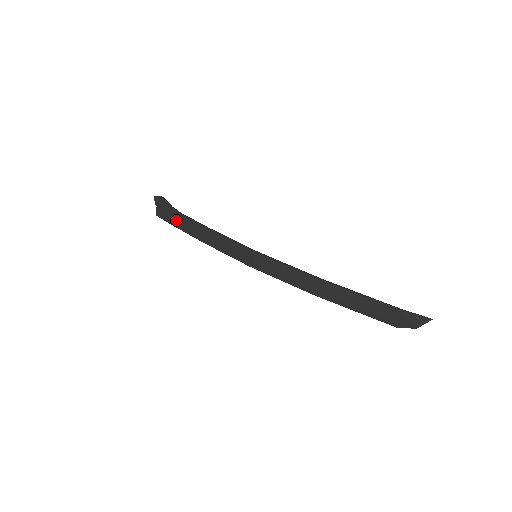
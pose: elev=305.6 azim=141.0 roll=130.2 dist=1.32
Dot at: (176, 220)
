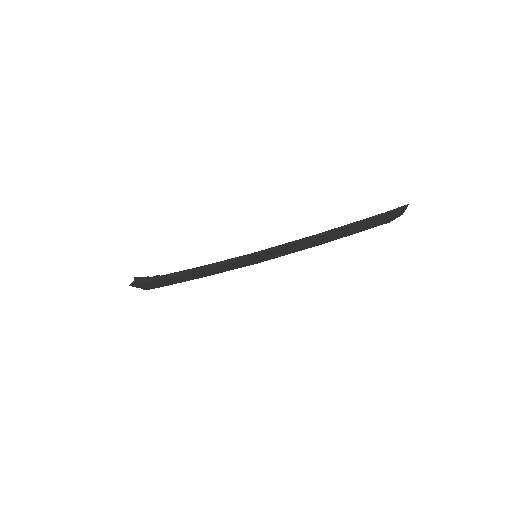
Dot at: (167, 282)
